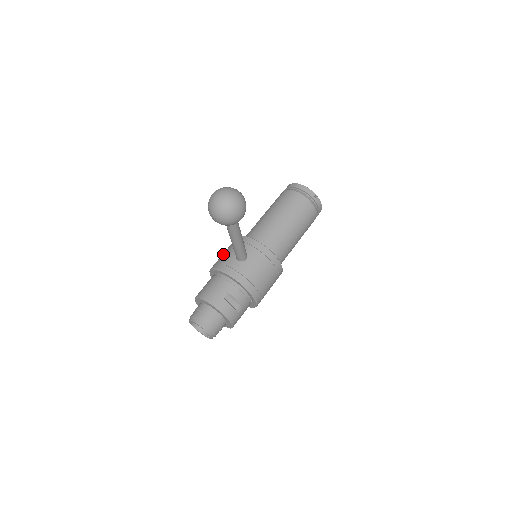
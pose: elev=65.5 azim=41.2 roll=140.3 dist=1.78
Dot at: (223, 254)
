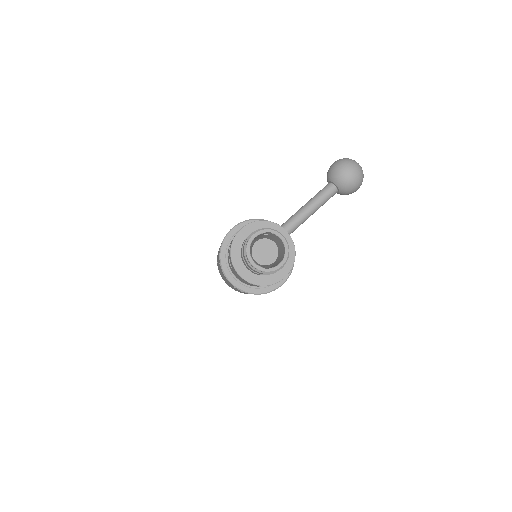
Dot at: occluded
